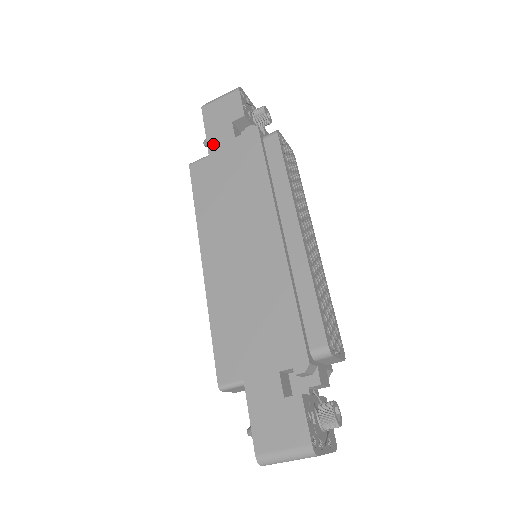
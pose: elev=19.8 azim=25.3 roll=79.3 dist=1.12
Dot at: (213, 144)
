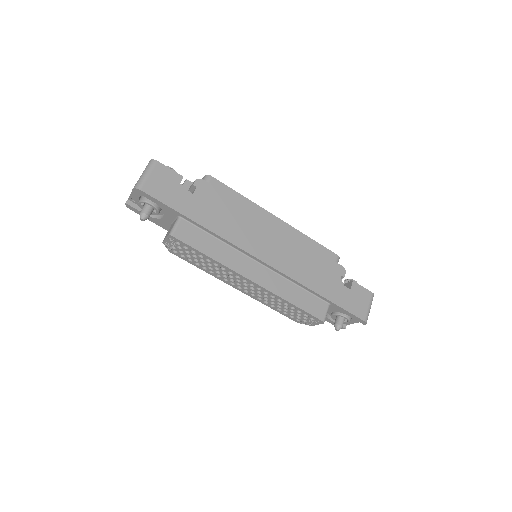
Dot at: (182, 208)
